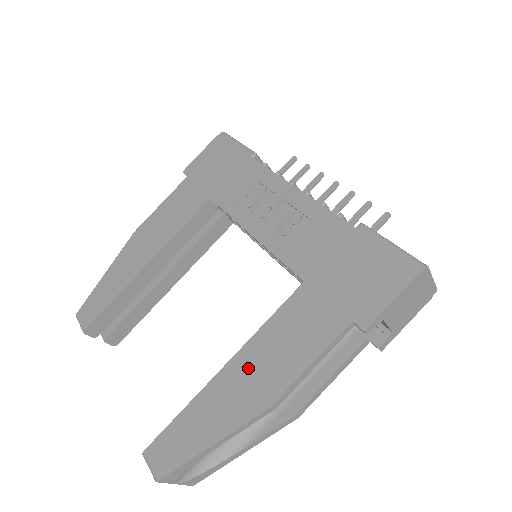
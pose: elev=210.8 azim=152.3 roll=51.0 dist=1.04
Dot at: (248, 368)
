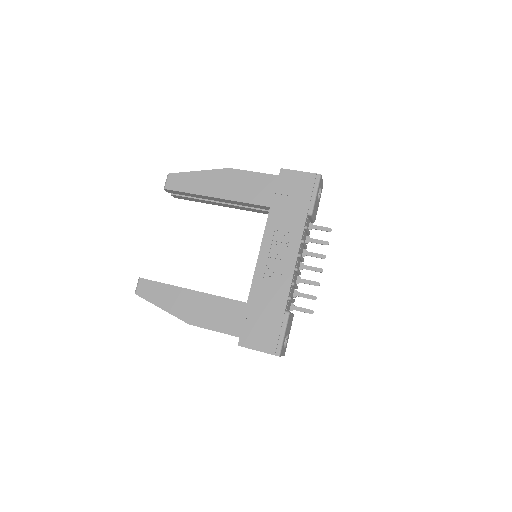
Dot at: (197, 303)
